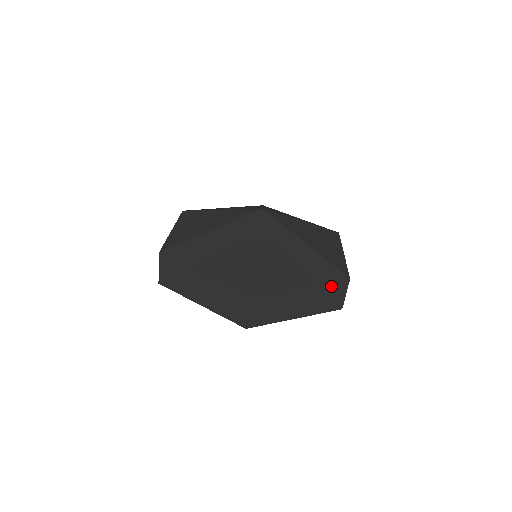
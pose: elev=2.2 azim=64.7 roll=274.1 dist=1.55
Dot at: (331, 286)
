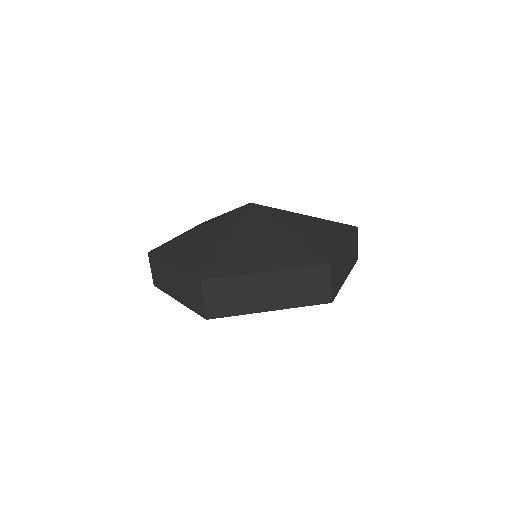
Dot at: (305, 272)
